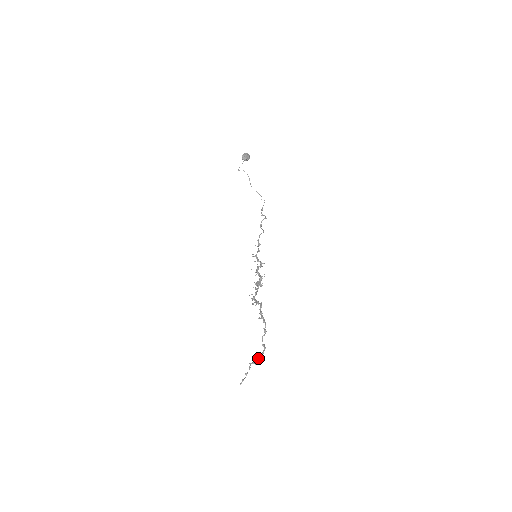
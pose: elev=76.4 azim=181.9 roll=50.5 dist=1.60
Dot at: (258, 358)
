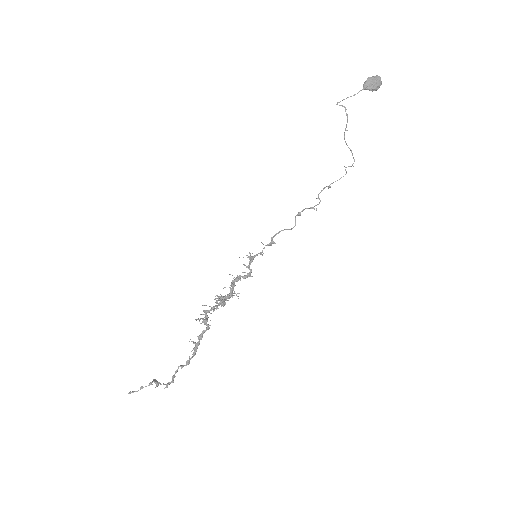
Dot at: occluded
